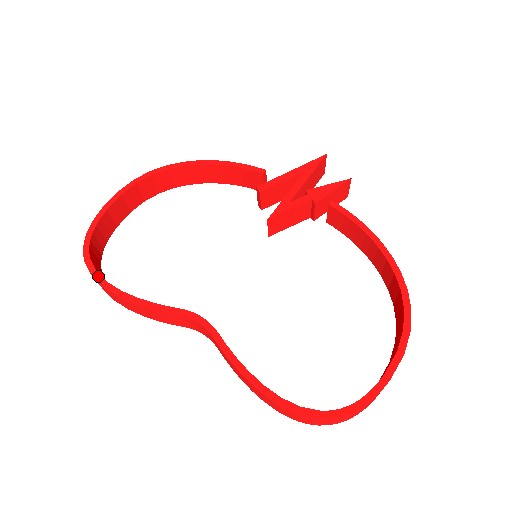
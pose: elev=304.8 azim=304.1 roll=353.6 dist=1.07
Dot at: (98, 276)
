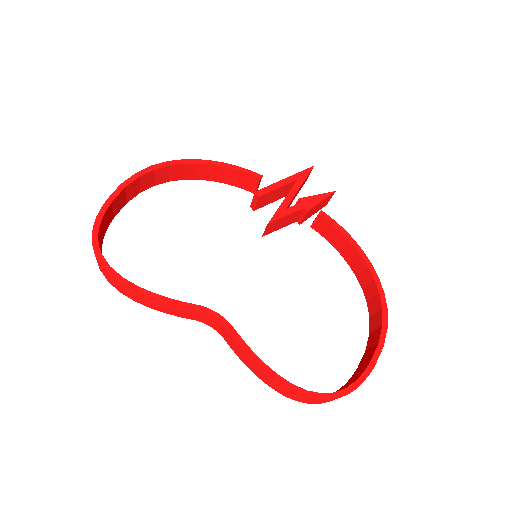
Dot at: (112, 270)
